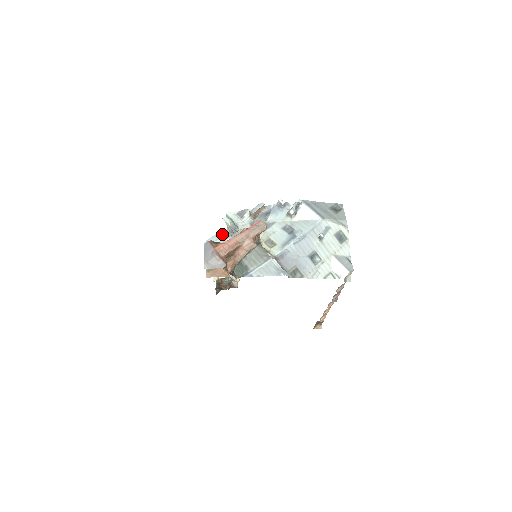
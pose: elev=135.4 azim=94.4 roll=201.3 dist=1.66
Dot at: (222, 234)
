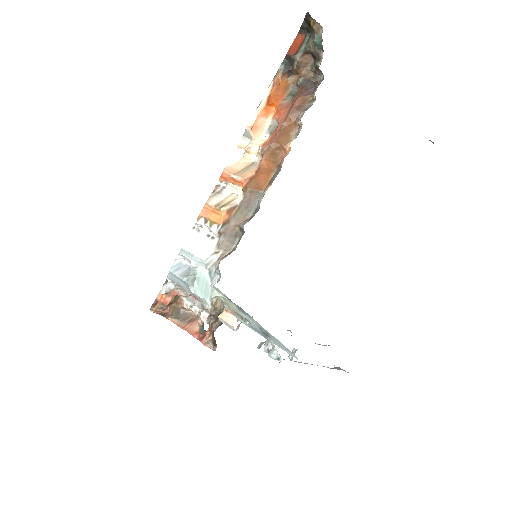
Dot at: (186, 285)
